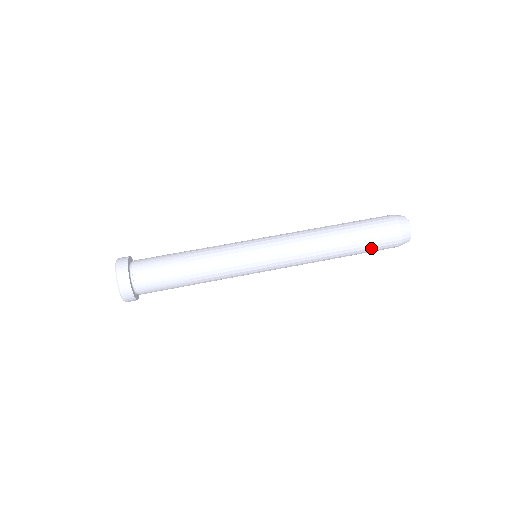
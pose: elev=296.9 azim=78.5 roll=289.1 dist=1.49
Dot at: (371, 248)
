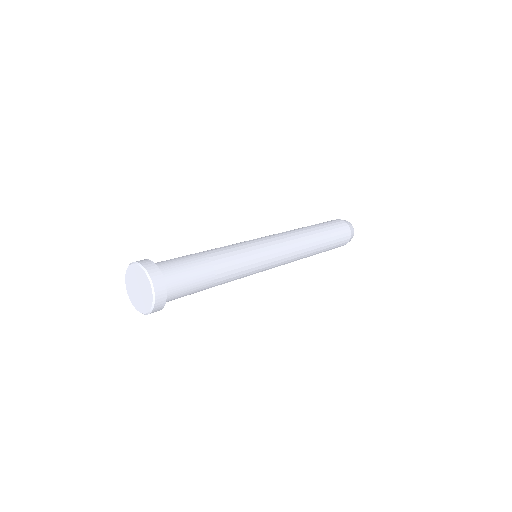
Dot at: (332, 248)
